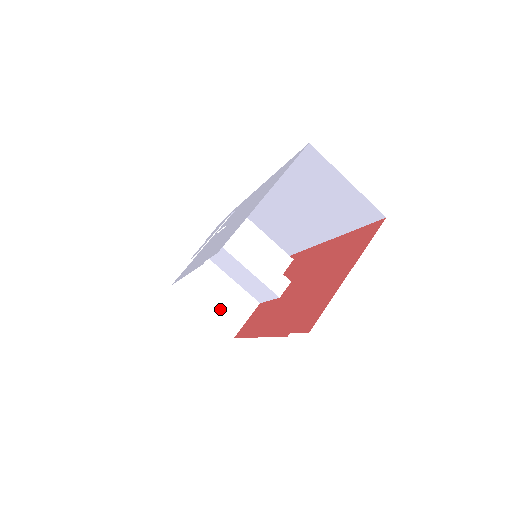
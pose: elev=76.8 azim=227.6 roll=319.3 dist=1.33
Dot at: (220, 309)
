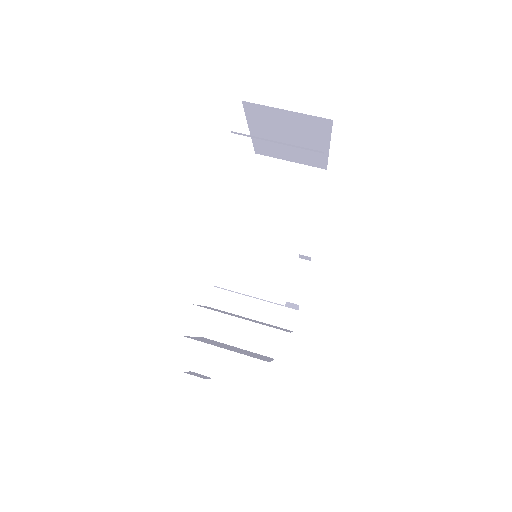
Dot at: occluded
